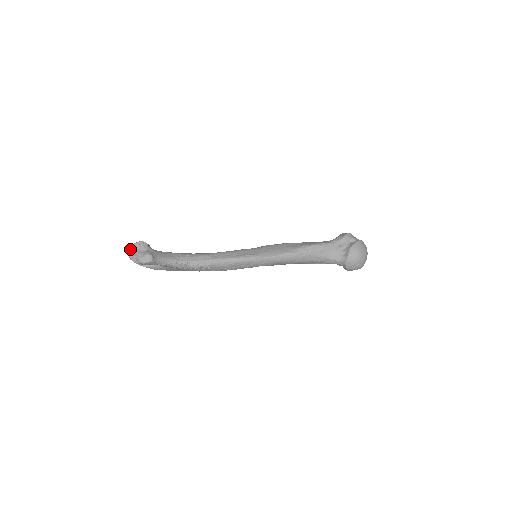
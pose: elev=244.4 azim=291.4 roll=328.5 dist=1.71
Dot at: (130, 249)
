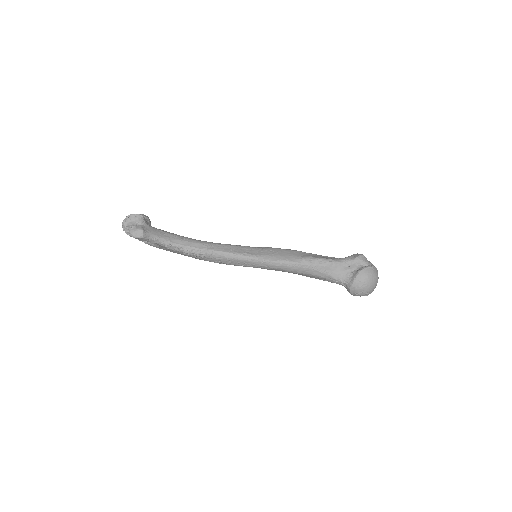
Dot at: (125, 219)
